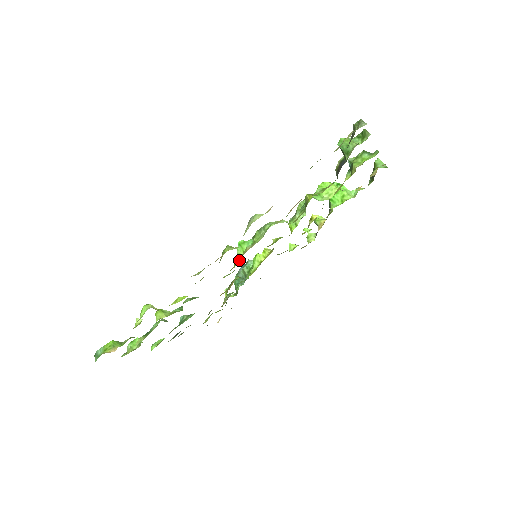
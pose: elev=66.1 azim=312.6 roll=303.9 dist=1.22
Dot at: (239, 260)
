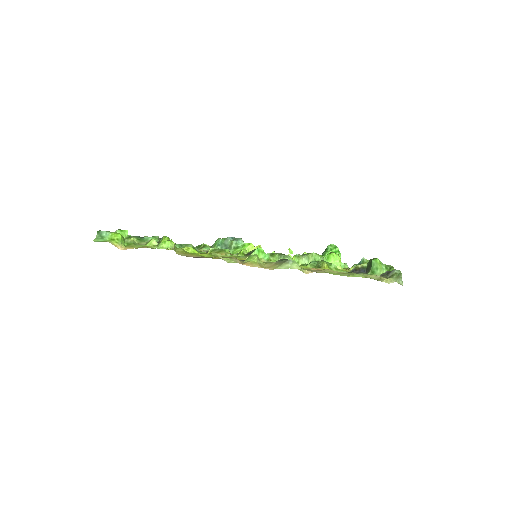
Dot at: occluded
